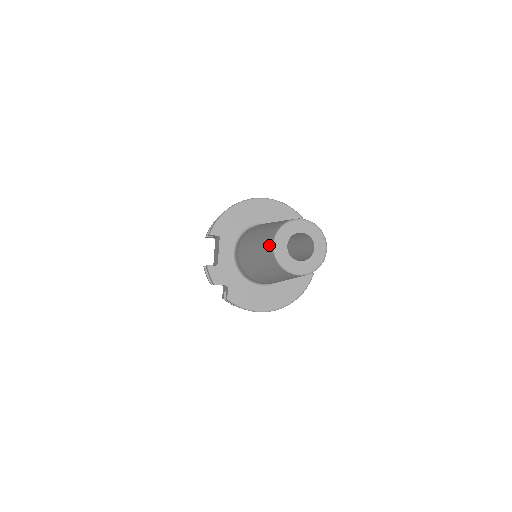
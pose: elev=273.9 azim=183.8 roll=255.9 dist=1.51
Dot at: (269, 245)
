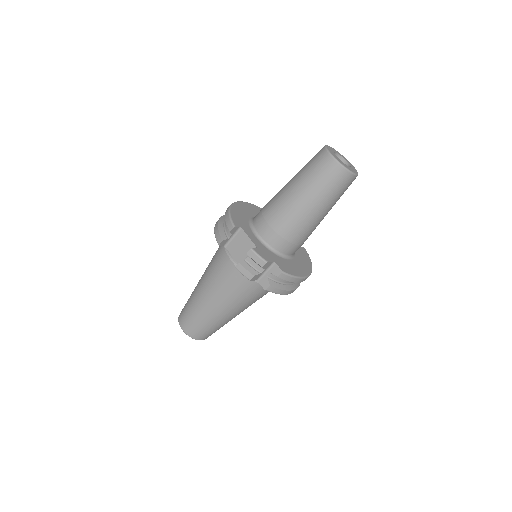
Dot at: (327, 163)
